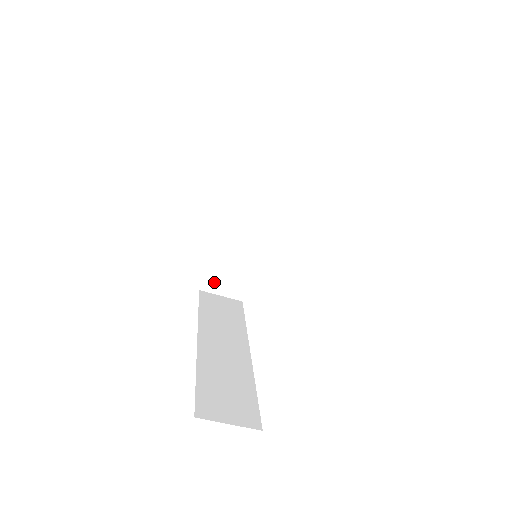
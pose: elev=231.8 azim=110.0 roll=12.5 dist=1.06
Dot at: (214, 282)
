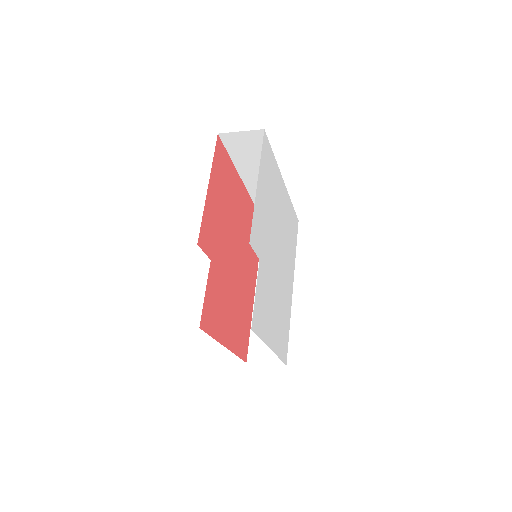
Dot at: occluded
